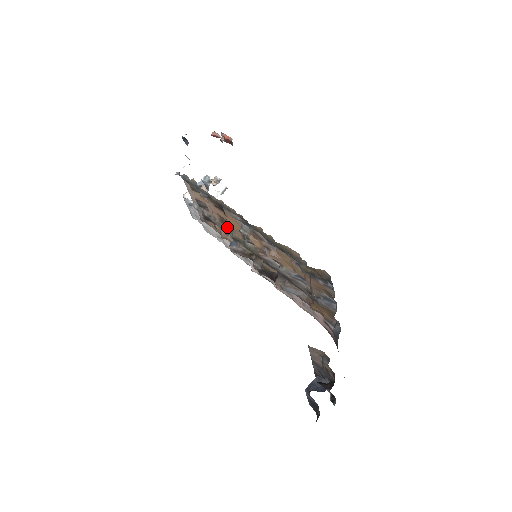
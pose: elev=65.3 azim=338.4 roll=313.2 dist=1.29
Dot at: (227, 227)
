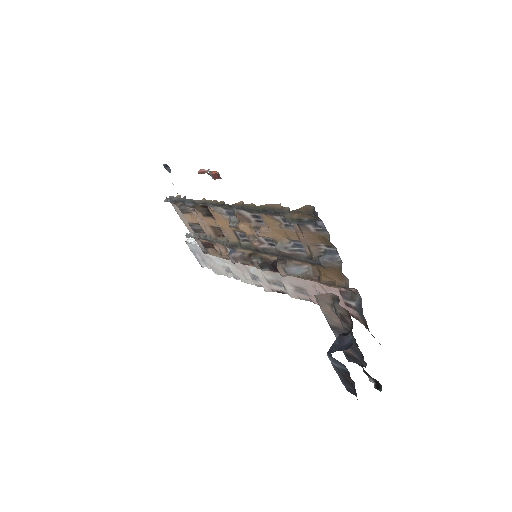
Dot at: (222, 238)
